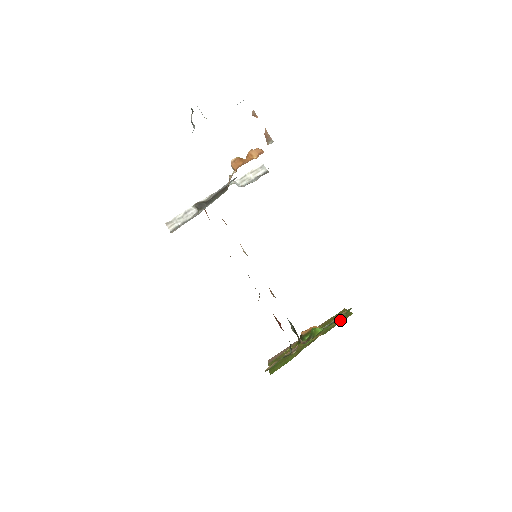
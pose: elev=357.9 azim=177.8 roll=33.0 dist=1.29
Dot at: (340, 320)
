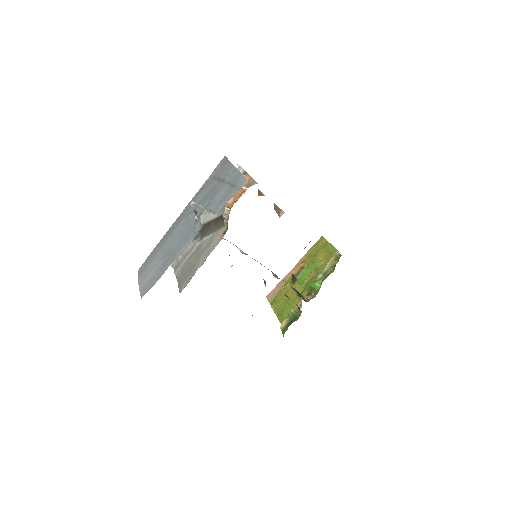
Dot at: (326, 258)
